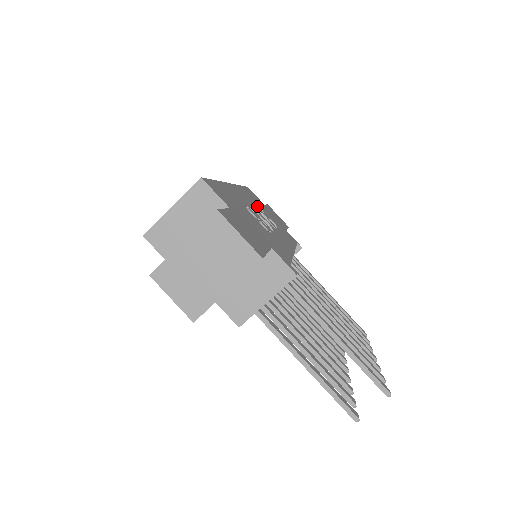
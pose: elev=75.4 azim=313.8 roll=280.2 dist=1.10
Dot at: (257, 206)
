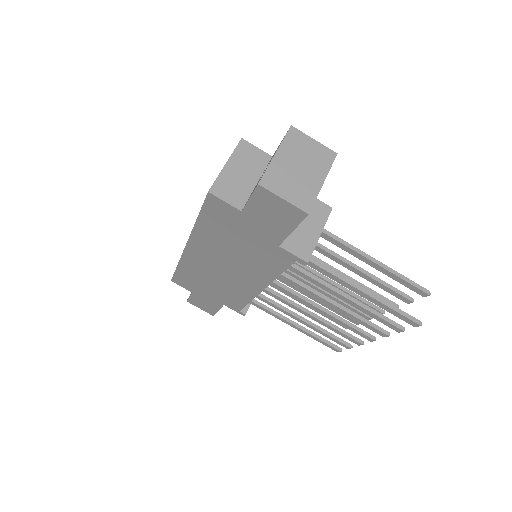
Dot at: occluded
